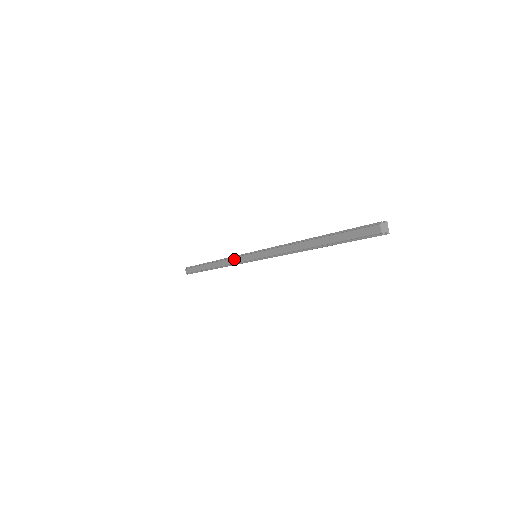
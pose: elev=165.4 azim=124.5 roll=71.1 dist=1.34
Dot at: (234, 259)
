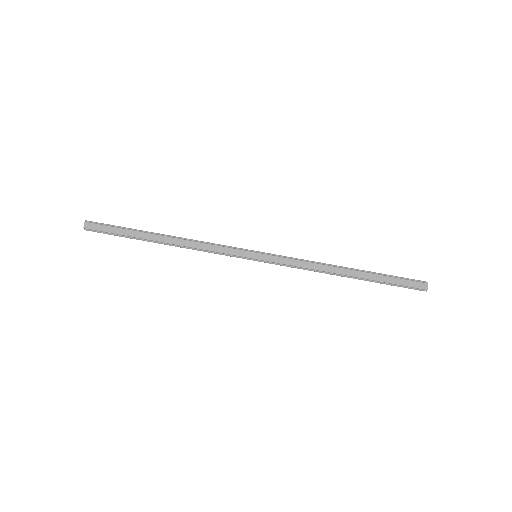
Dot at: (219, 247)
